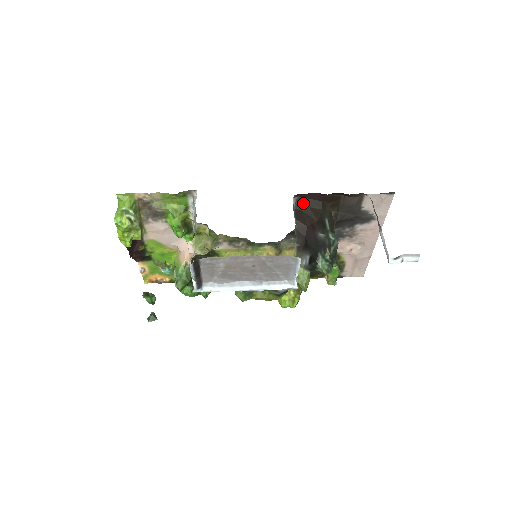
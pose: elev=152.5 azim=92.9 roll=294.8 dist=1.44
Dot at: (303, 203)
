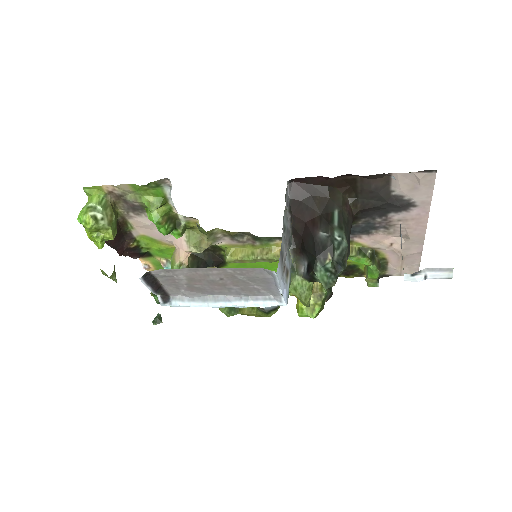
Dot at: (302, 190)
